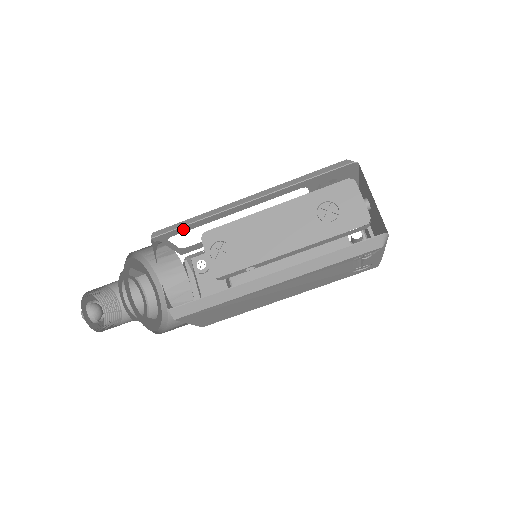
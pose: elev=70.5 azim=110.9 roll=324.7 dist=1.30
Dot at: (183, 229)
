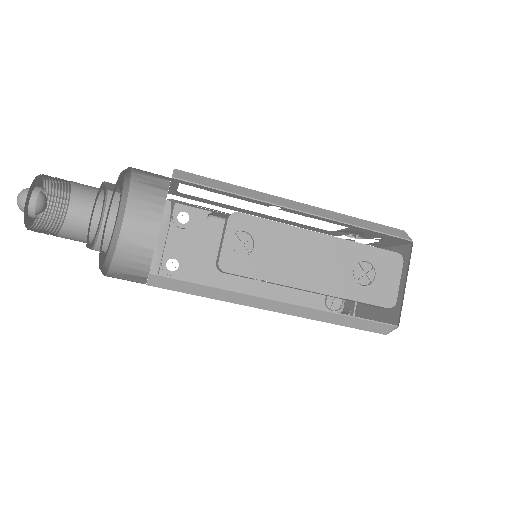
Dot at: (213, 190)
